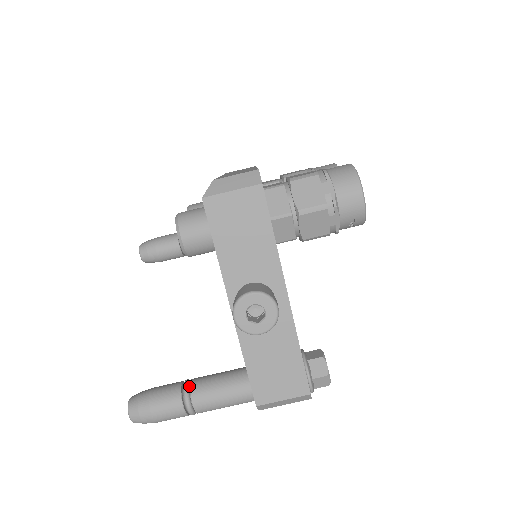
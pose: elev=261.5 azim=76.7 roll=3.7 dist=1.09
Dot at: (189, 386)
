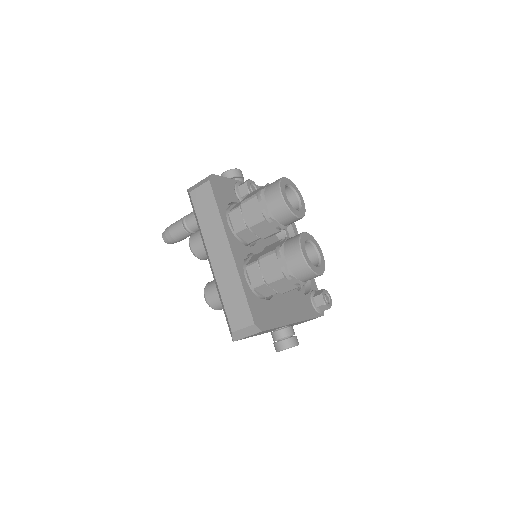
Dot at: occluded
